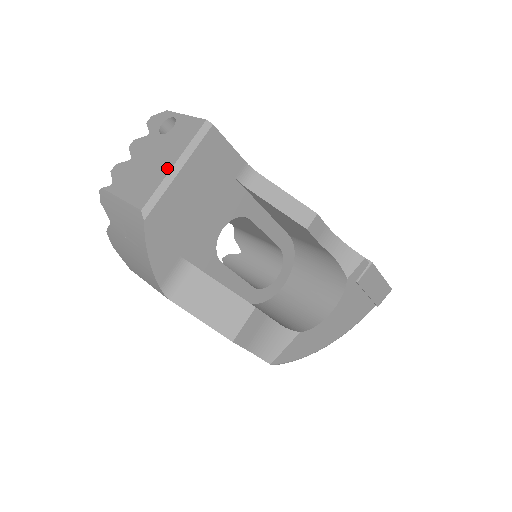
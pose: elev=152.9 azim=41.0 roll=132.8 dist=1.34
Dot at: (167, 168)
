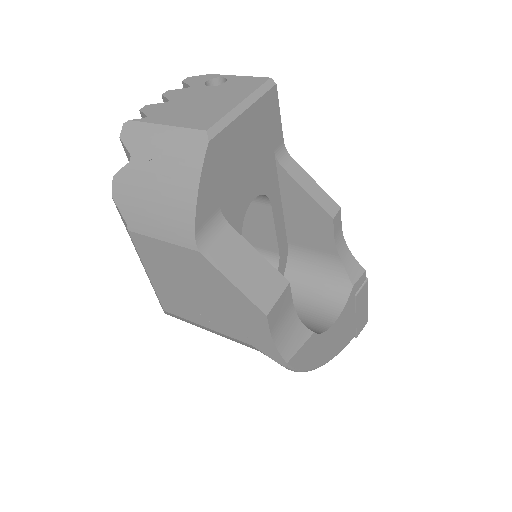
Dot at: (232, 104)
